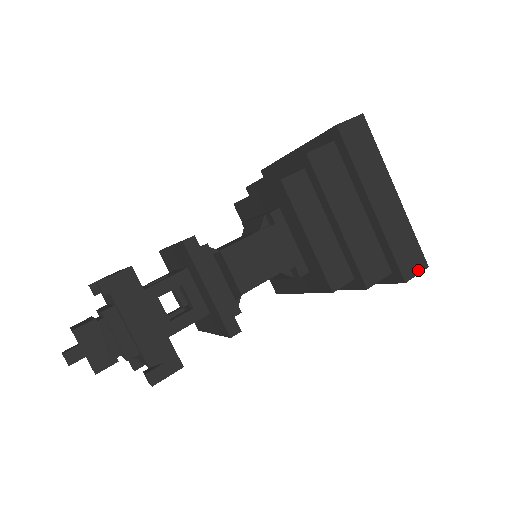
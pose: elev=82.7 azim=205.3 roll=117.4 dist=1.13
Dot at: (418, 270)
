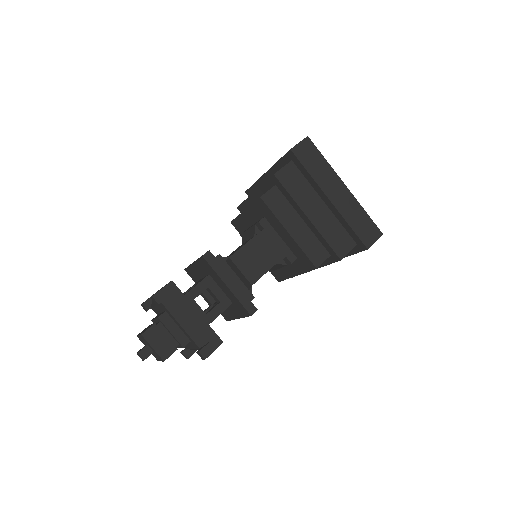
Dot at: (375, 238)
